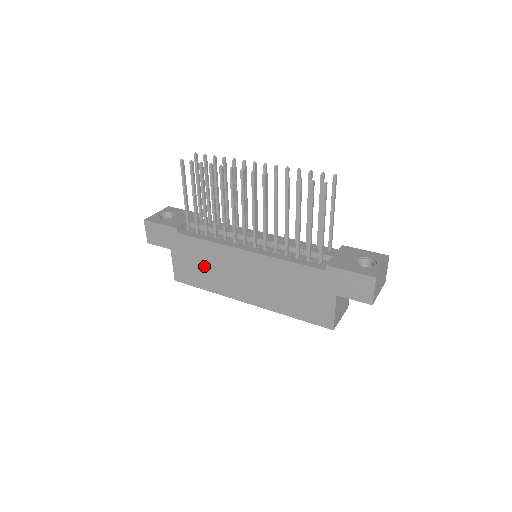
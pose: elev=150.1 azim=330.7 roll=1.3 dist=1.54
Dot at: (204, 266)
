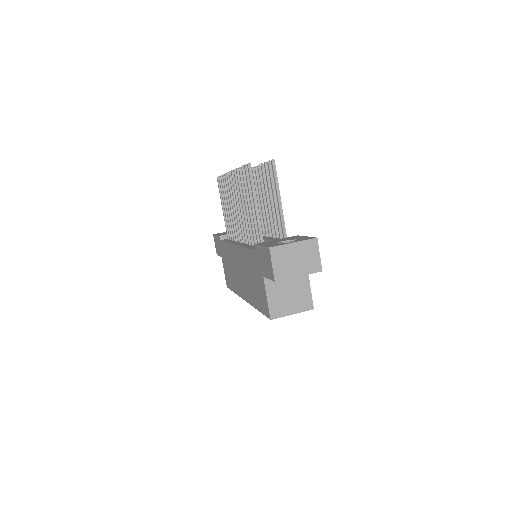
Dot at: (230, 268)
